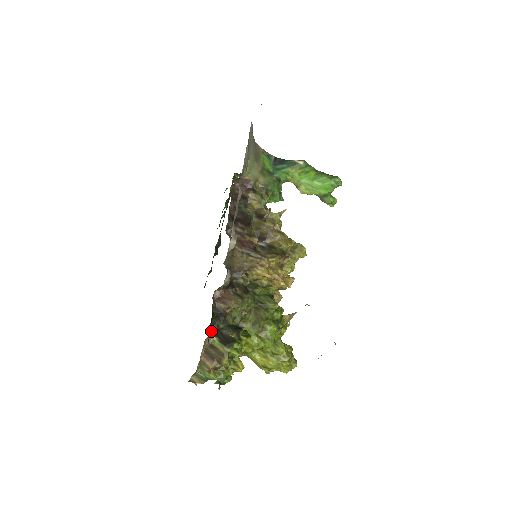
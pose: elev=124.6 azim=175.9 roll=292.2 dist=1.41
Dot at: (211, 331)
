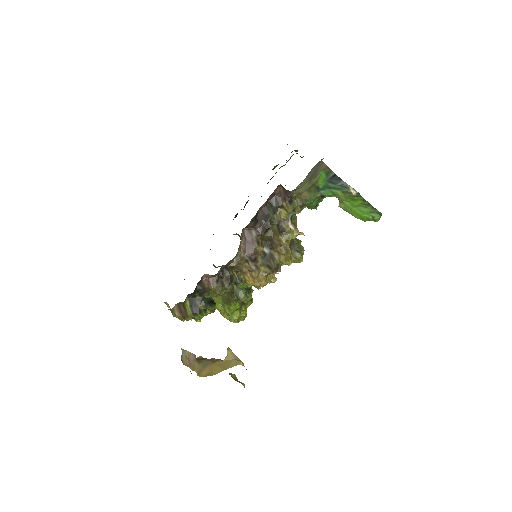
Dot at: (188, 297)
